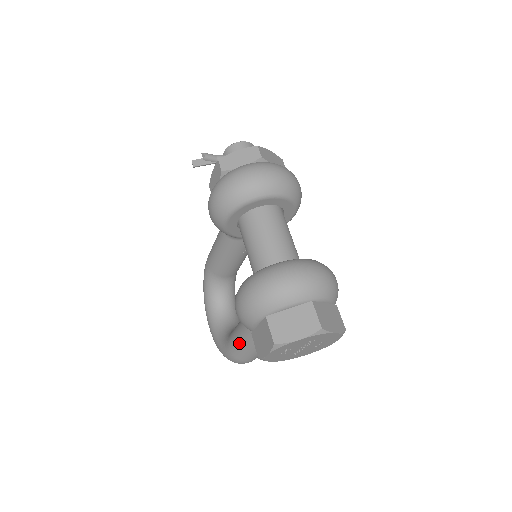
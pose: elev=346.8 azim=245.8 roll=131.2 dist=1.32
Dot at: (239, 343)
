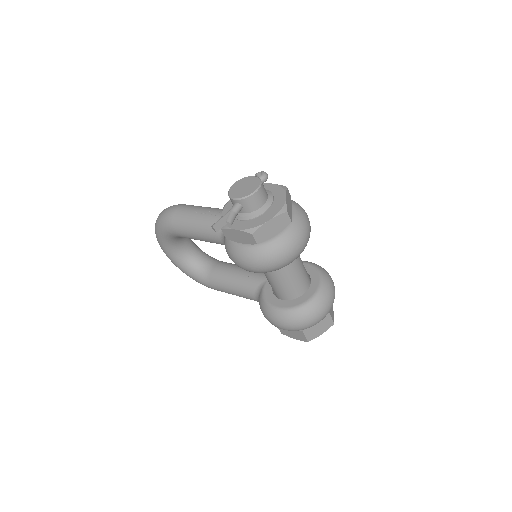
Dot at: occluded
